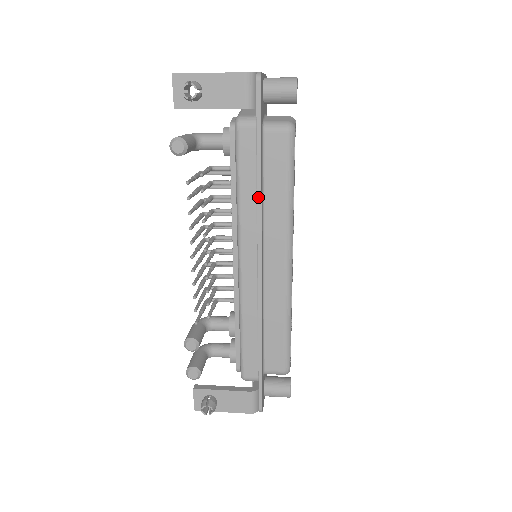
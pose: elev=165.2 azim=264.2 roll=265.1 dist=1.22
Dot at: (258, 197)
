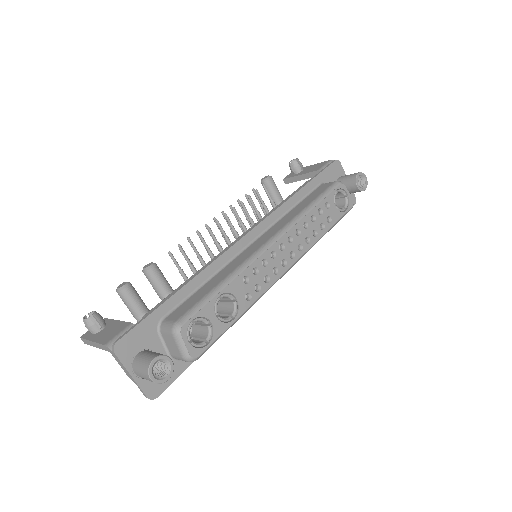
Dot at: (286, 200)
